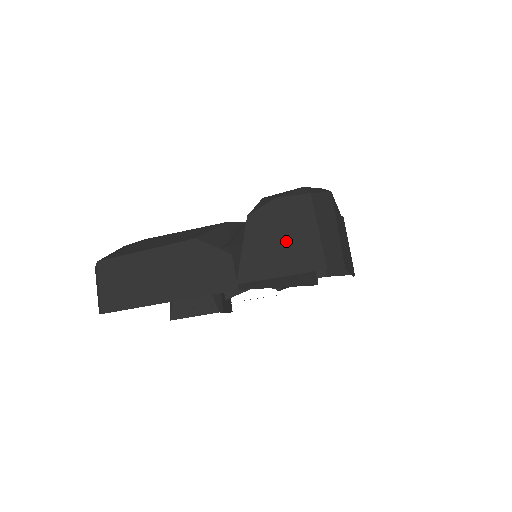
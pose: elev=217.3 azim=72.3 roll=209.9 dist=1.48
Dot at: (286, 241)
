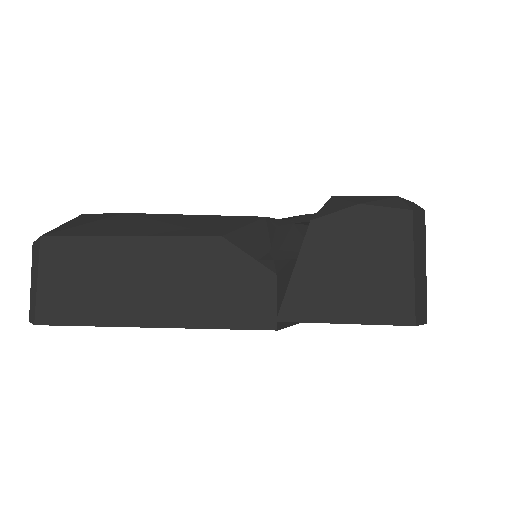
Dot at: (364, 272)
